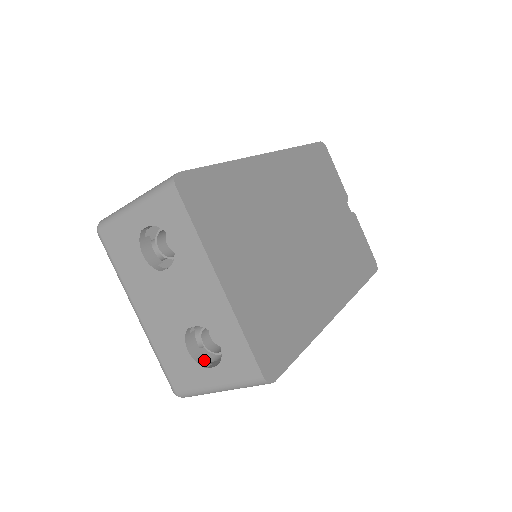
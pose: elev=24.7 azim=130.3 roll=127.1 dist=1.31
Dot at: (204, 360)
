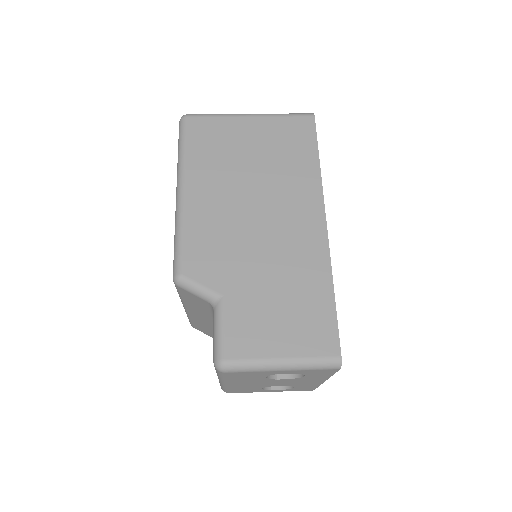
Dot at: occluded
